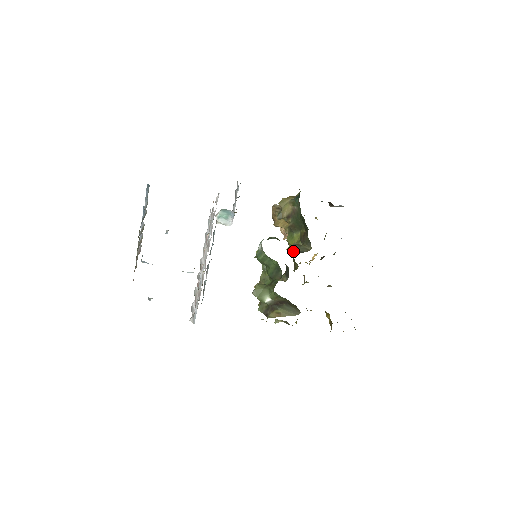
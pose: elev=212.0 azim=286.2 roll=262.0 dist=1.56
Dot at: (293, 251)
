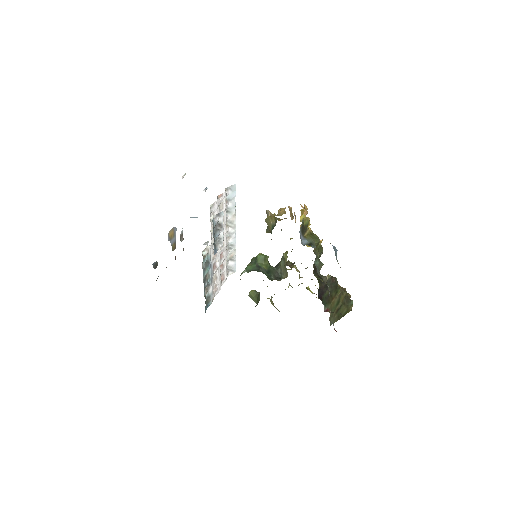
Dot at: occluded
